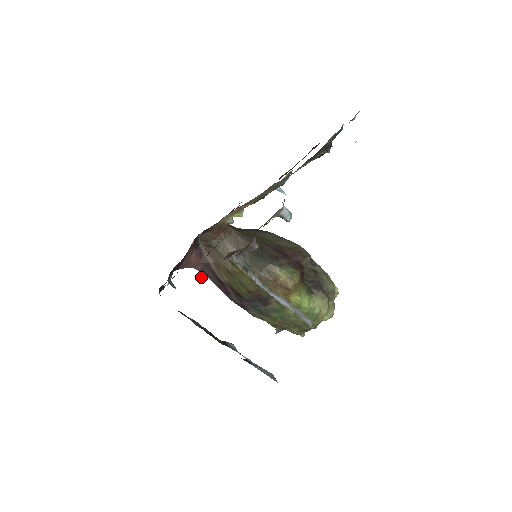
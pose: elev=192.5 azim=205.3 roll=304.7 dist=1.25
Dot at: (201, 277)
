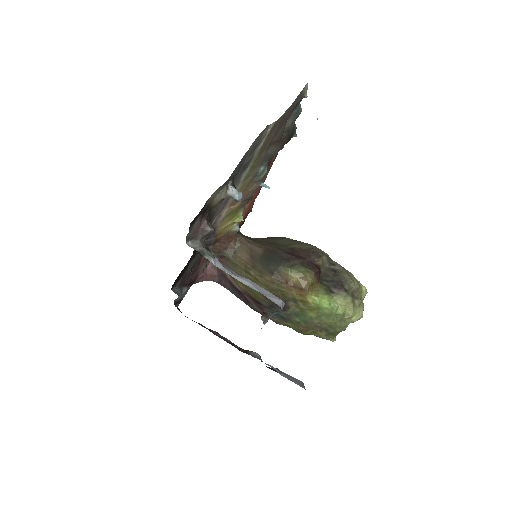
Dot at: (190, 277)
